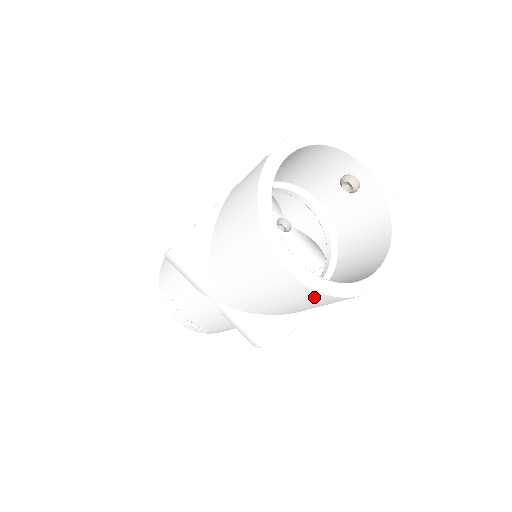
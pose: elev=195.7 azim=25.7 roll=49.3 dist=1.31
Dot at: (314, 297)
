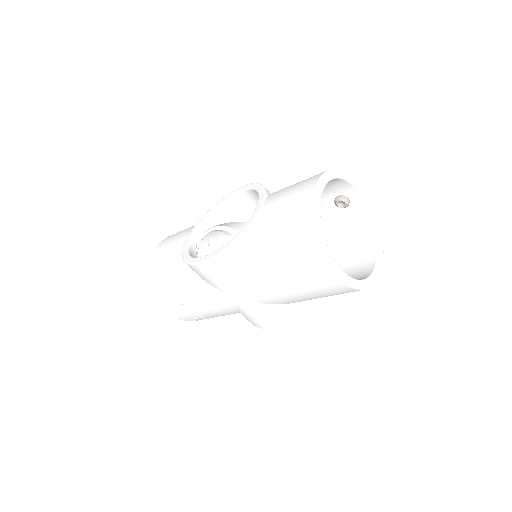
Dot at: (344, 291)
